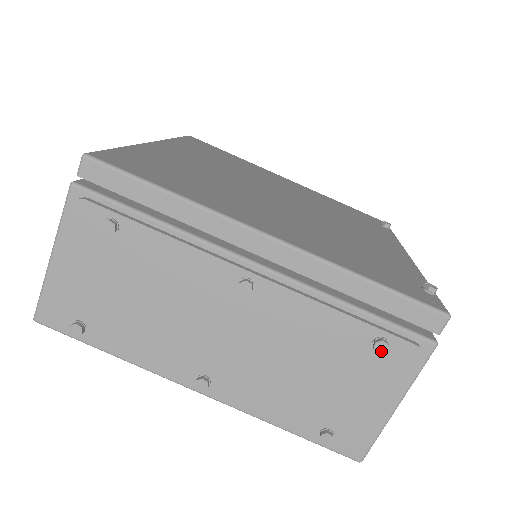
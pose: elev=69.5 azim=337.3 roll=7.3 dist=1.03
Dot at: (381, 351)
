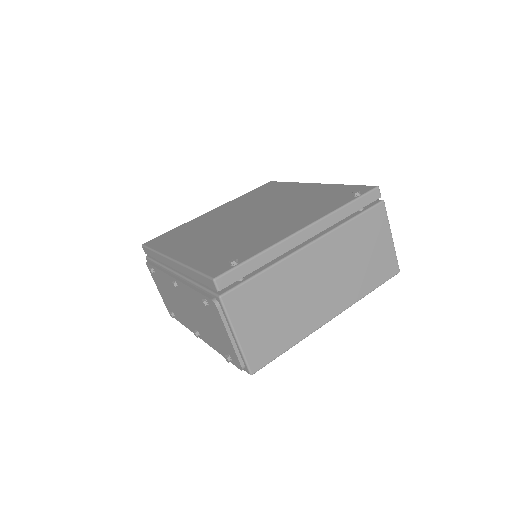
Dot at: (204, 306)
